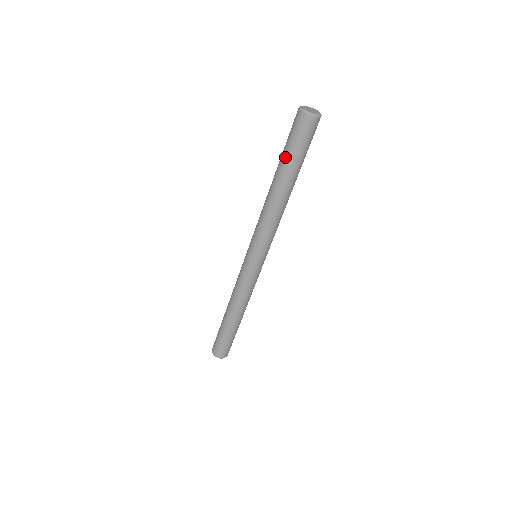
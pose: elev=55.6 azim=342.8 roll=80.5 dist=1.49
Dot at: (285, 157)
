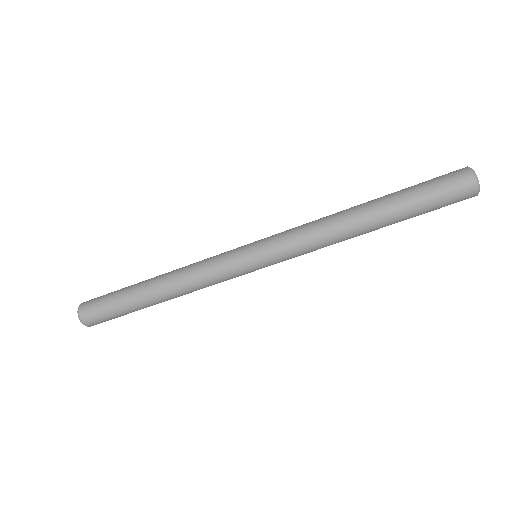
Dot at: (413, 208)
